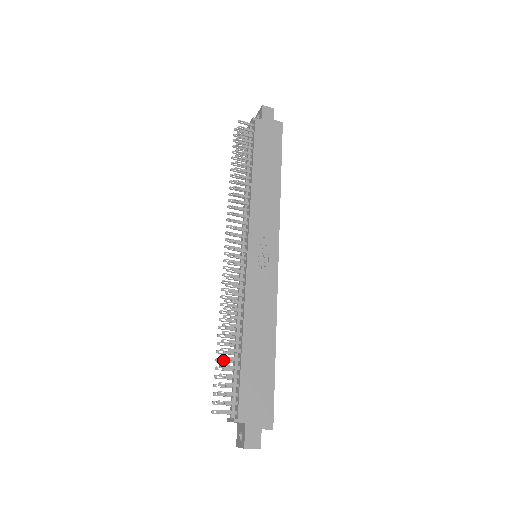
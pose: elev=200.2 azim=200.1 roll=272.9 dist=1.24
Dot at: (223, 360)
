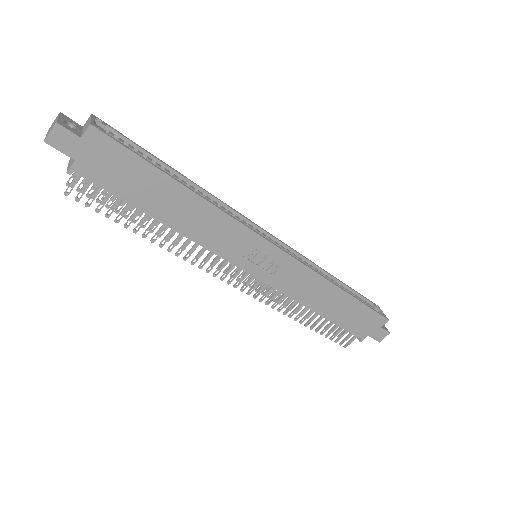
Dot at: occluded
